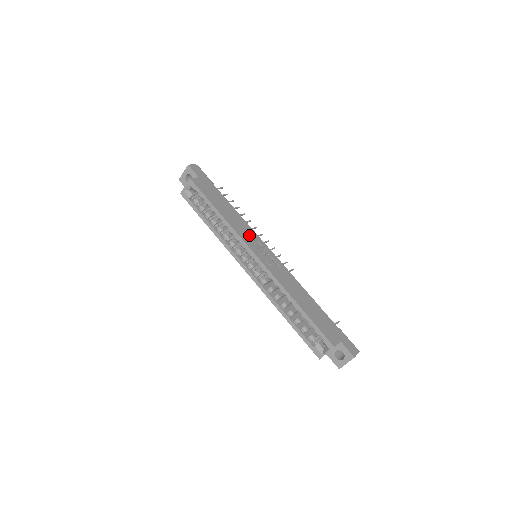
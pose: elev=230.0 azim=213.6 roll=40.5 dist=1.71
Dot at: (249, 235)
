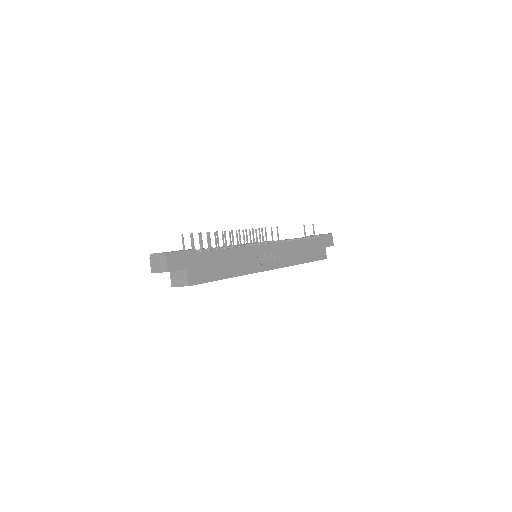
Dot at: (252, 259)
